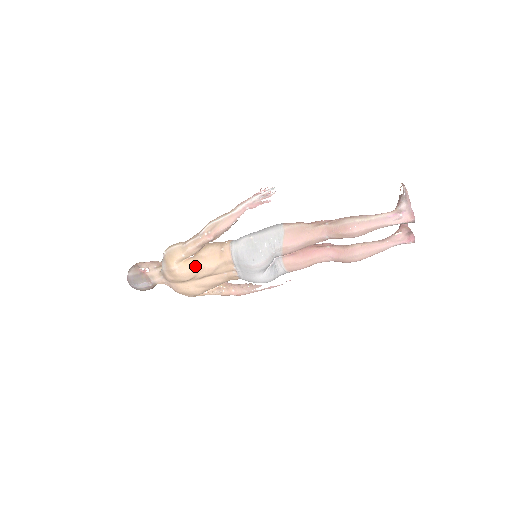
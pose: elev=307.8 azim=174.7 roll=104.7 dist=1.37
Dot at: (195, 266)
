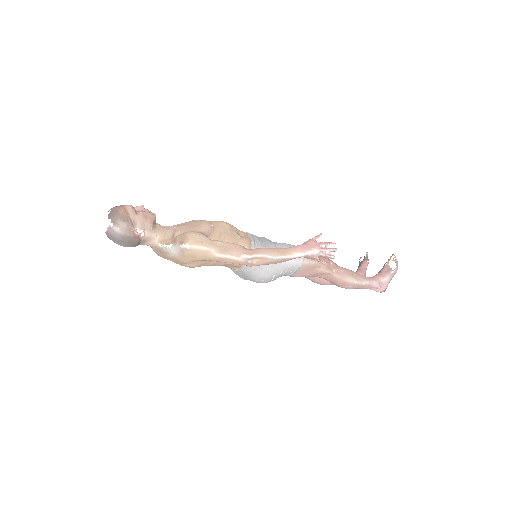
Dot at: (207, 264)
